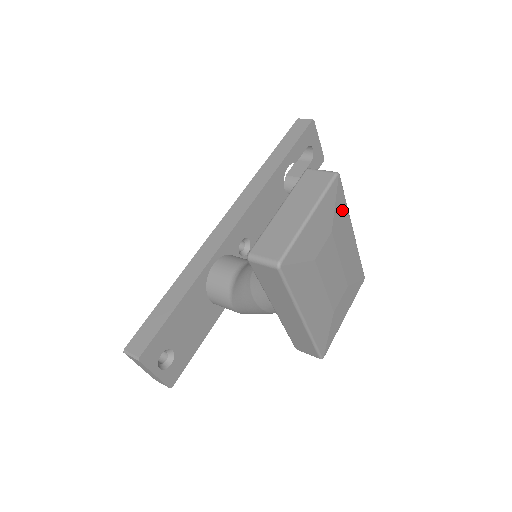
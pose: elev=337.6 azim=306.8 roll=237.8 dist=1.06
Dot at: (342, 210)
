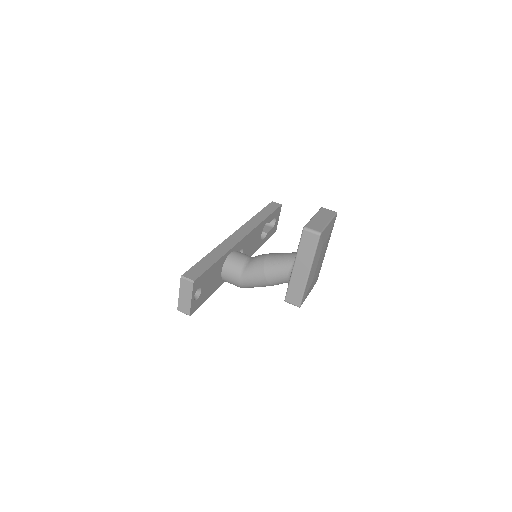
Dot at: (331, 232)
